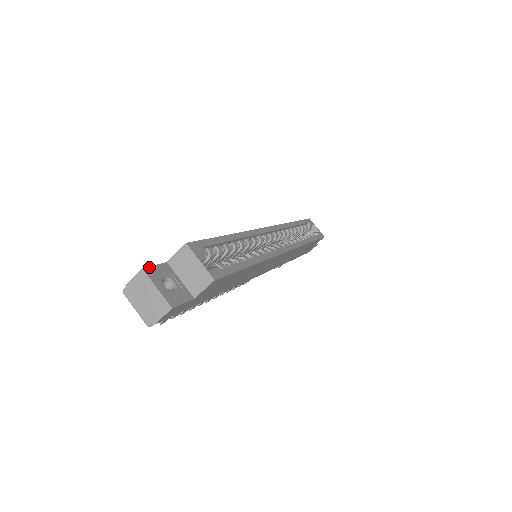
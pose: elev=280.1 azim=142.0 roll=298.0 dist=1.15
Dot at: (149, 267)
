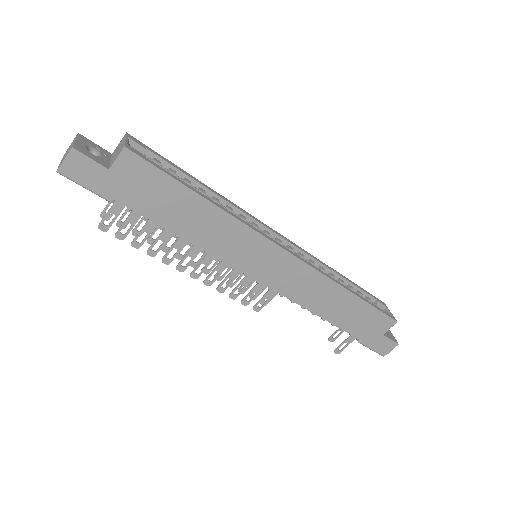
Dot at: occluded
